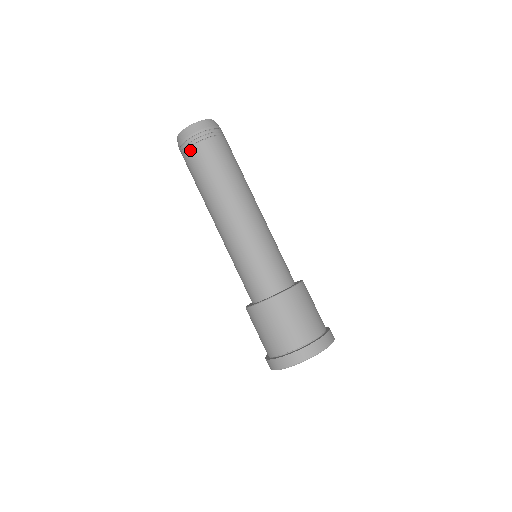
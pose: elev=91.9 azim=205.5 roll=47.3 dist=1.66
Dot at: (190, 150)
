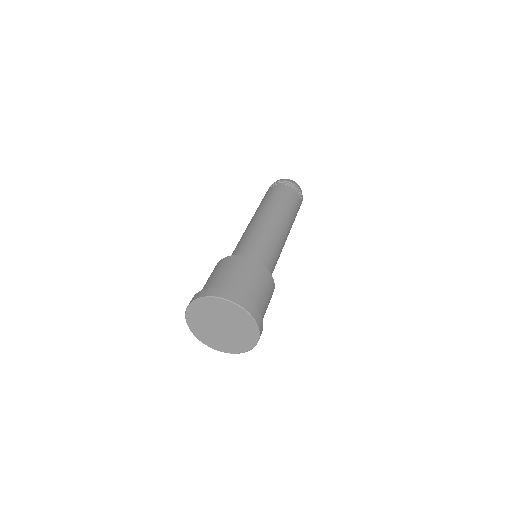
Dot at: (273, 186)
